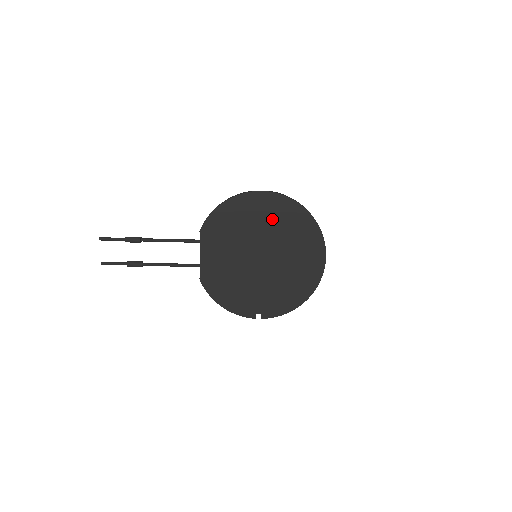
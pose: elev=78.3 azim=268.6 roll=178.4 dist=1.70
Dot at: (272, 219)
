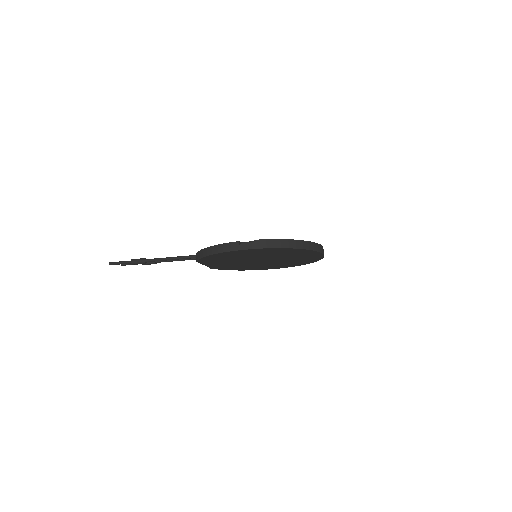
Dot at: (264, 254)
